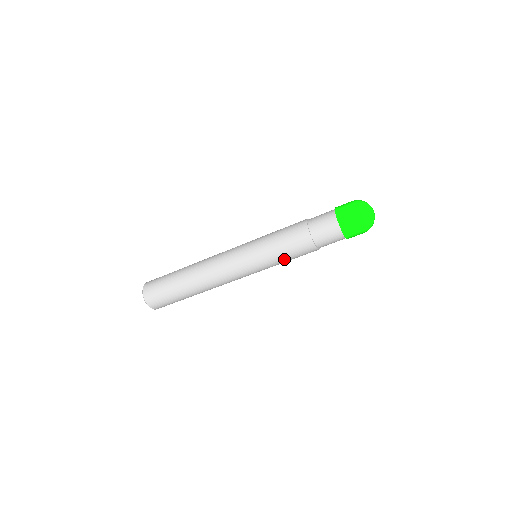
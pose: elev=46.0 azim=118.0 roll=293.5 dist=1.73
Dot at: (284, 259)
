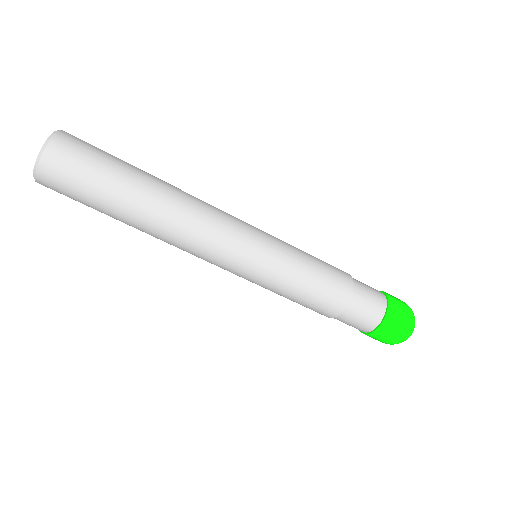
Dot at: (290, 296)
